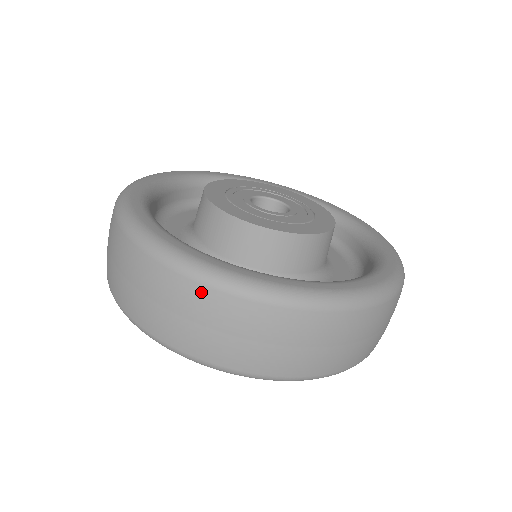
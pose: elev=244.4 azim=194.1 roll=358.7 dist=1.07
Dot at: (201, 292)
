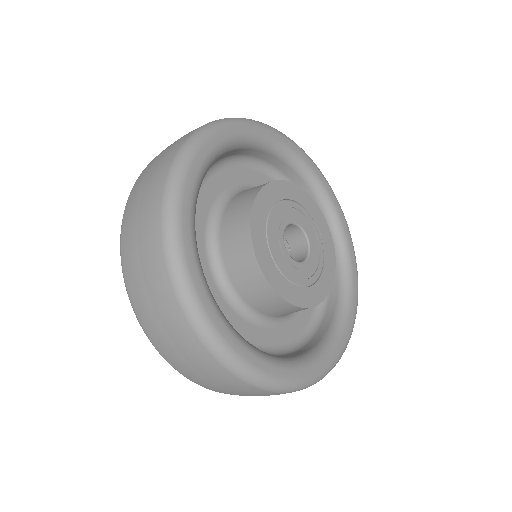
Dot at: occluded
